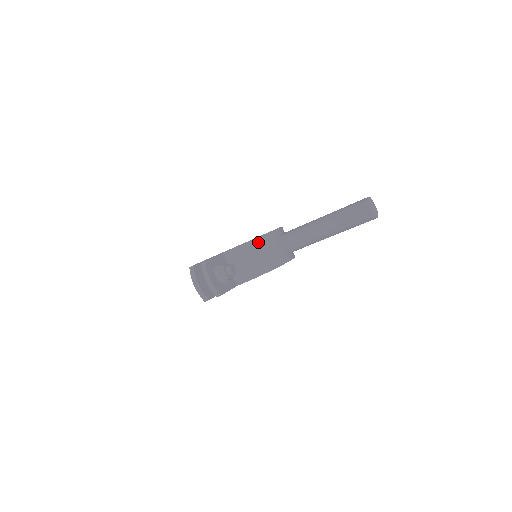
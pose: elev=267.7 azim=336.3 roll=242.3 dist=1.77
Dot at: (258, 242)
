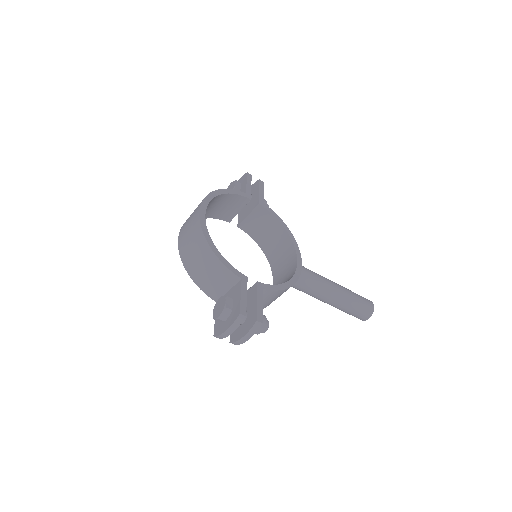
Dot at: occluded
